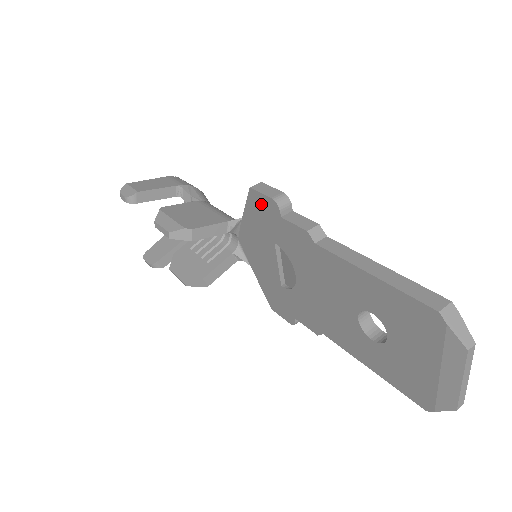
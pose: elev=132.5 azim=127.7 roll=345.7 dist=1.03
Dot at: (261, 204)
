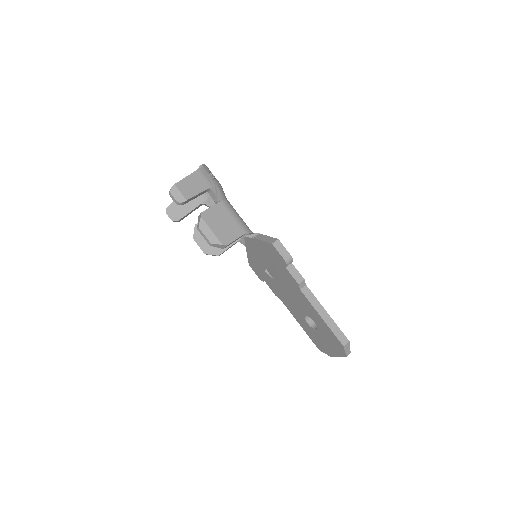
Dot at: (275, 253)
